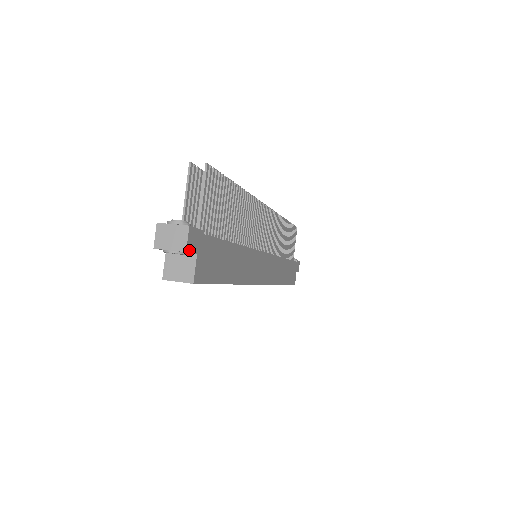
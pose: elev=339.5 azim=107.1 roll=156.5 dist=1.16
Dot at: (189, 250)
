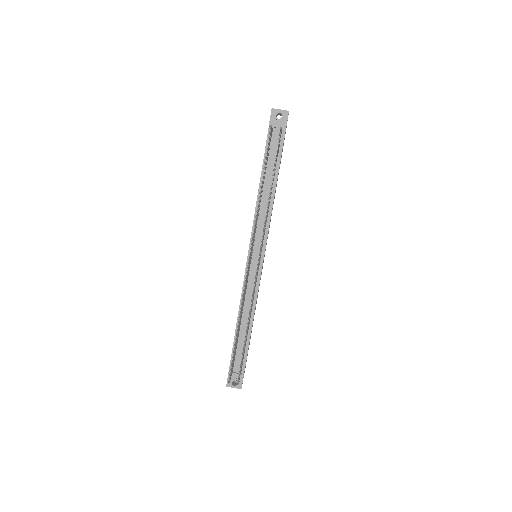
Dot at: occluded
